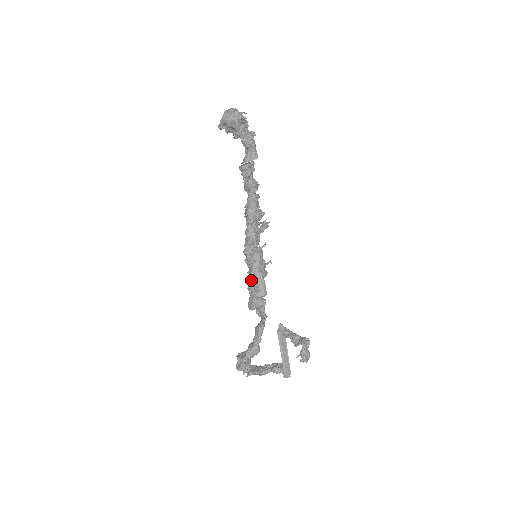
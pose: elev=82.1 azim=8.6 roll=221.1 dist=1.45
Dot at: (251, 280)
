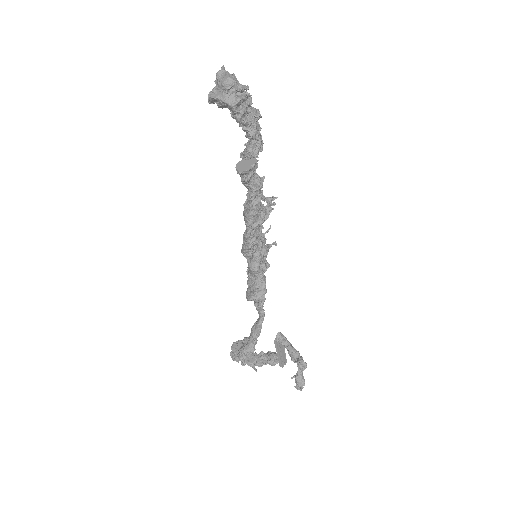
Dot at: (249, 277)
